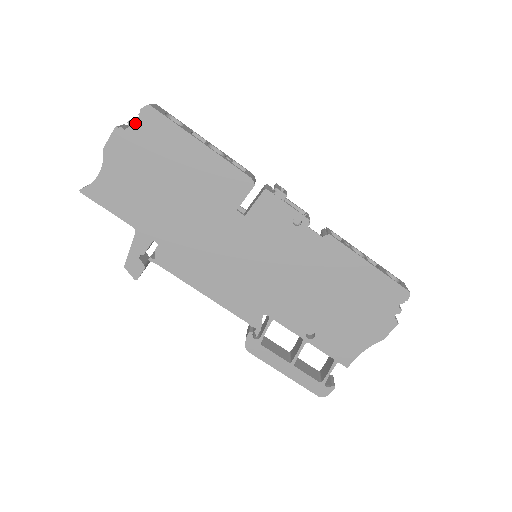
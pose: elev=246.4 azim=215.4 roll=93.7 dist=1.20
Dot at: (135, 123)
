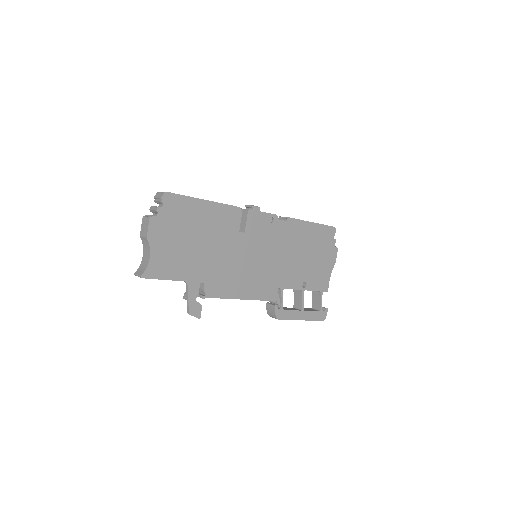
Dot at: (161, 208)
